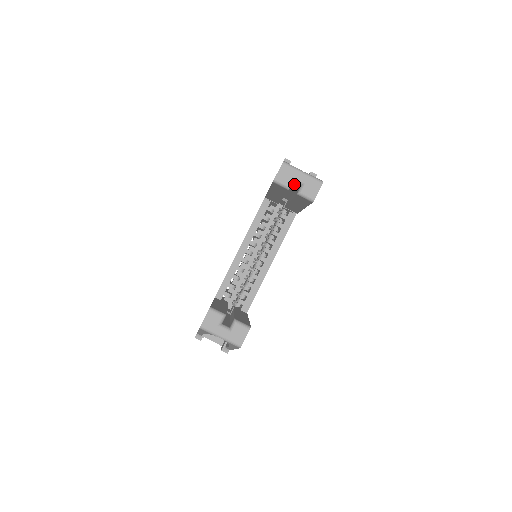
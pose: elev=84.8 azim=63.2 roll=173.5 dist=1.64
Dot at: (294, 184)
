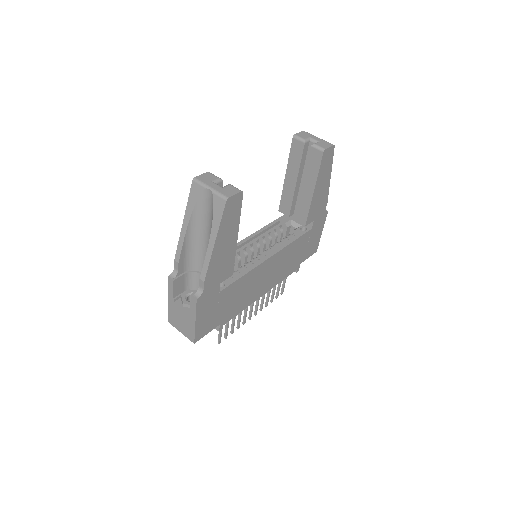
Dot at: (309, 150)
